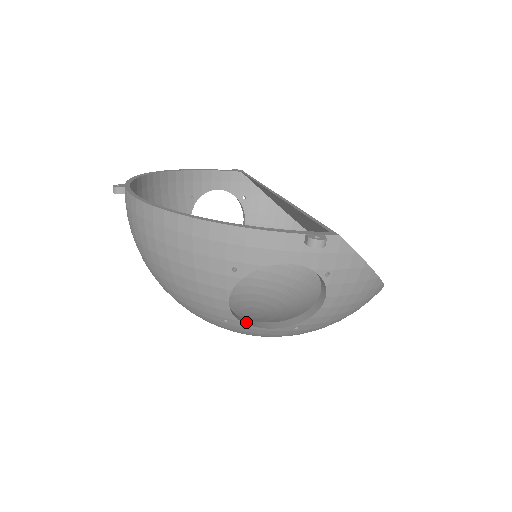
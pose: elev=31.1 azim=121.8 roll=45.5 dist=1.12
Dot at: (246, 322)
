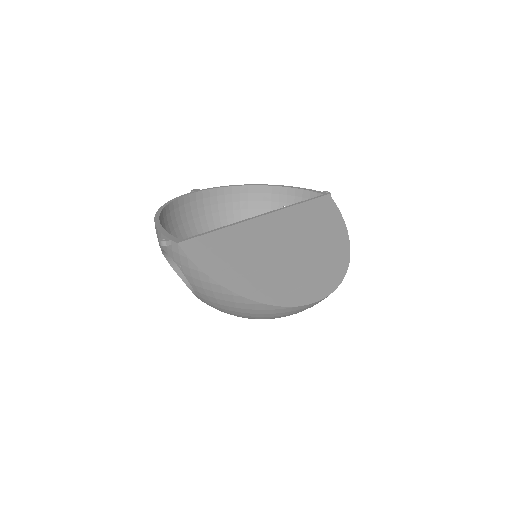
Dot at: (190, 286)
